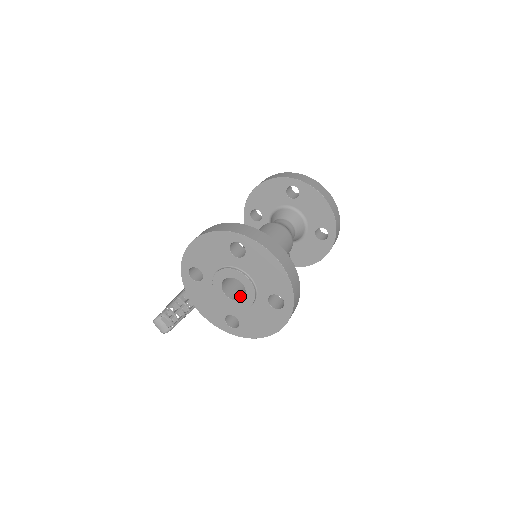
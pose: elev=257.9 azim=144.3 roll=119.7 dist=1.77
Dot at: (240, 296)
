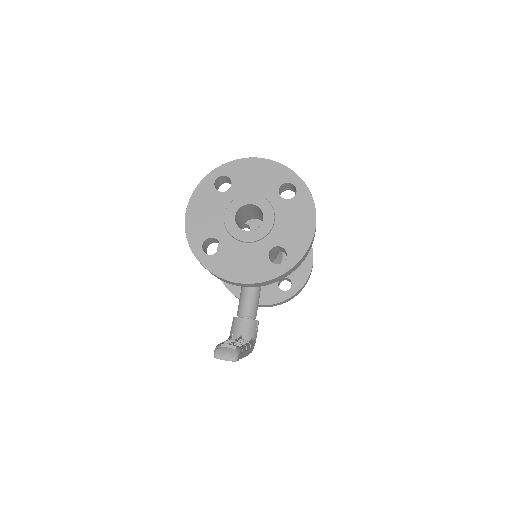
Dot at: occluded
